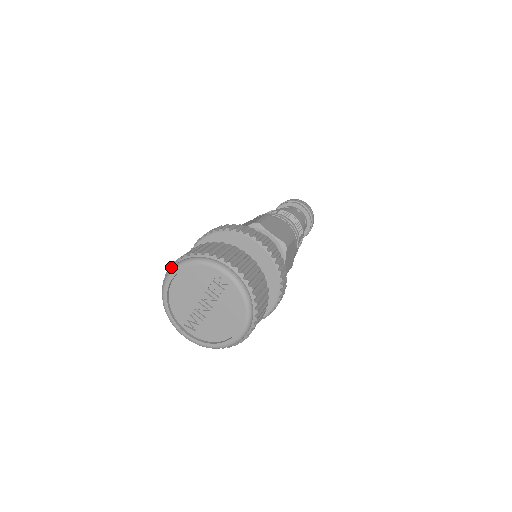
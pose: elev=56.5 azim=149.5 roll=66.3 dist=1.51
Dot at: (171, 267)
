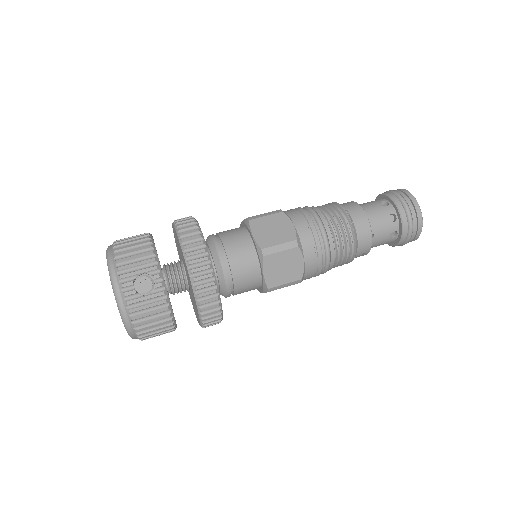
Dot at: occluded
